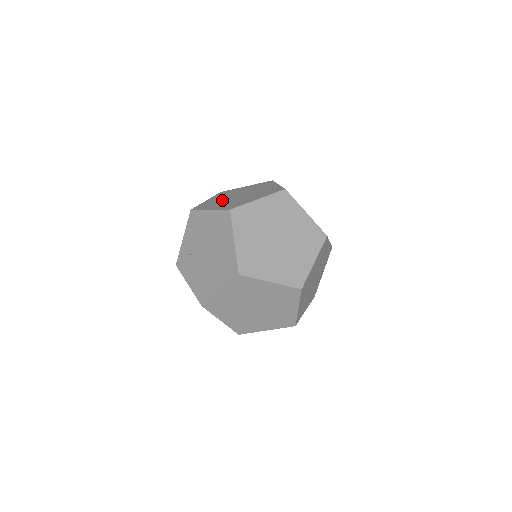
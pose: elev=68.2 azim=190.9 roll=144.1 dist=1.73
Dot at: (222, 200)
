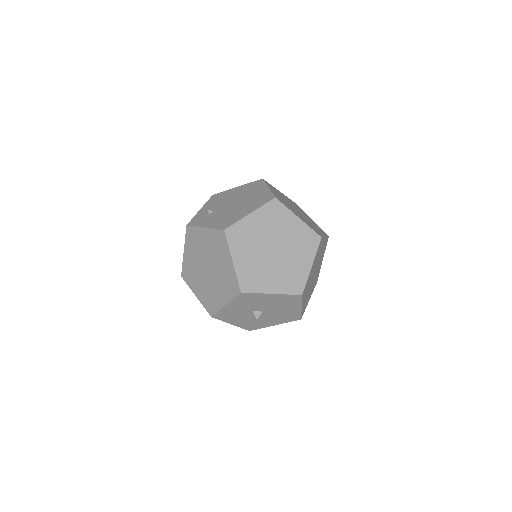
Dot at: occluded
